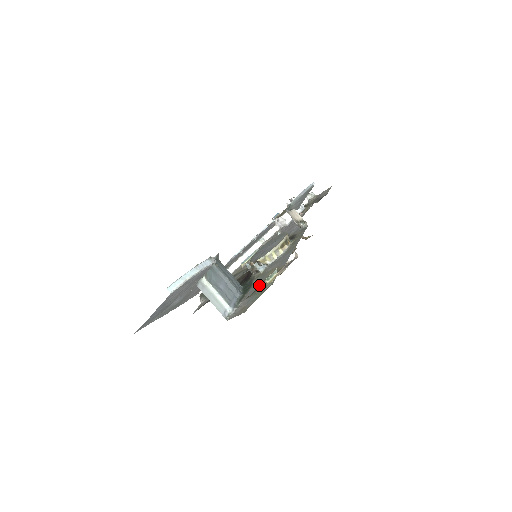
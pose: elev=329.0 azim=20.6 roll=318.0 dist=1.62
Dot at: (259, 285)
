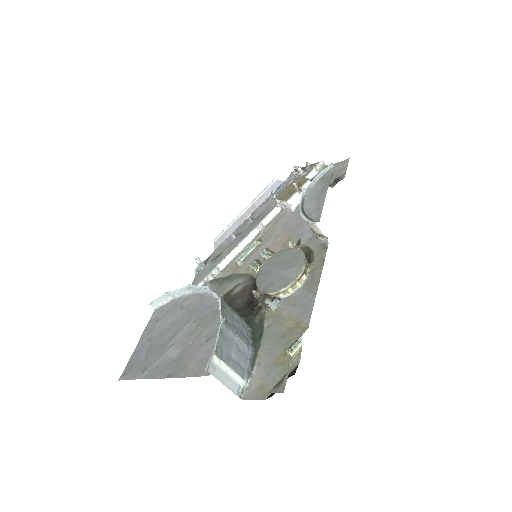
Dot at: (276, 344)
